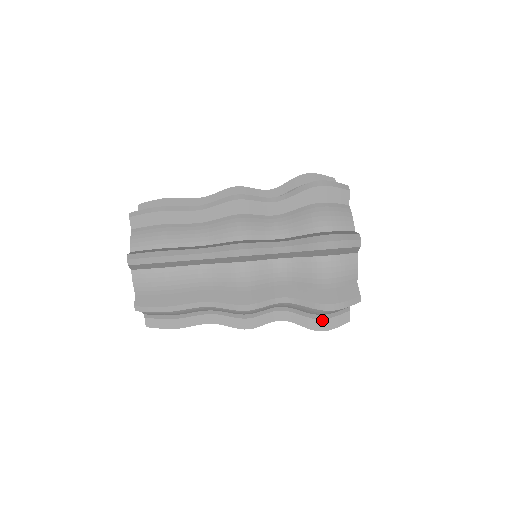
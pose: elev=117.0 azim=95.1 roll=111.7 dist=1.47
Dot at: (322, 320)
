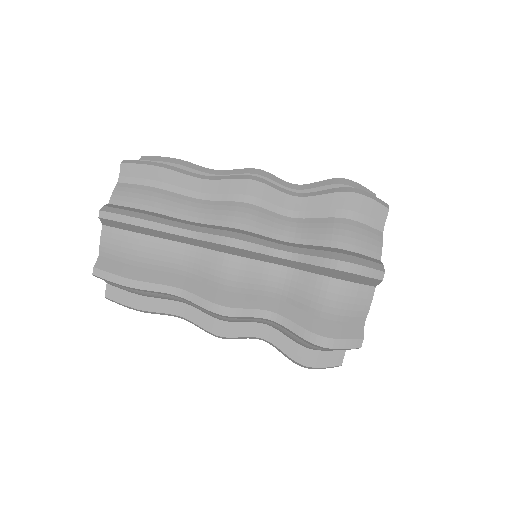
Dot at: occluded
